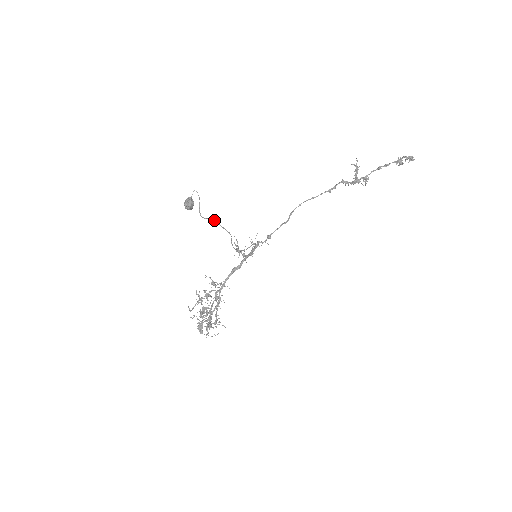
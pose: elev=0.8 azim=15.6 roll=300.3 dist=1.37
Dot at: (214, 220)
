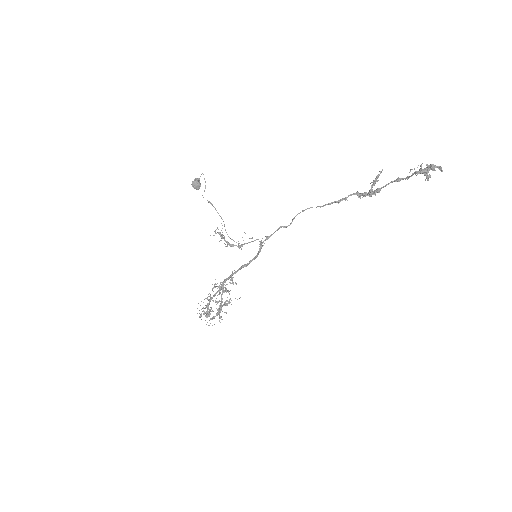
Dot at: occluded
